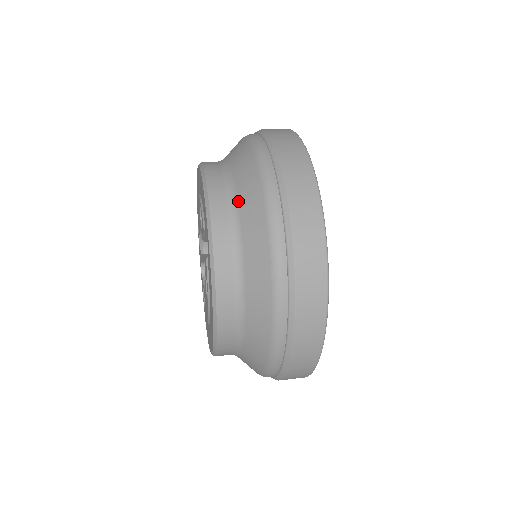
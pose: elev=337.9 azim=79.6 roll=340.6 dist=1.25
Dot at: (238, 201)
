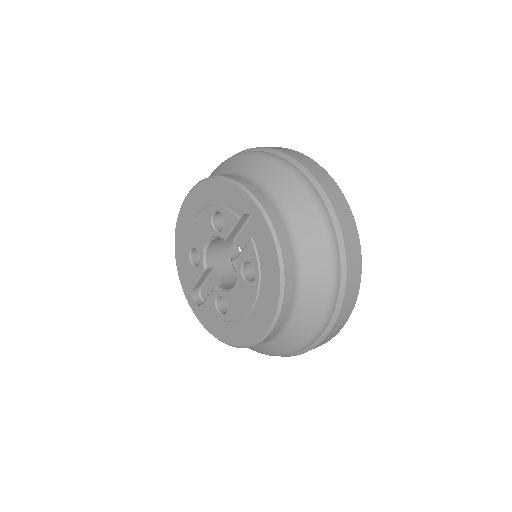
Dot at: (267, 185)
